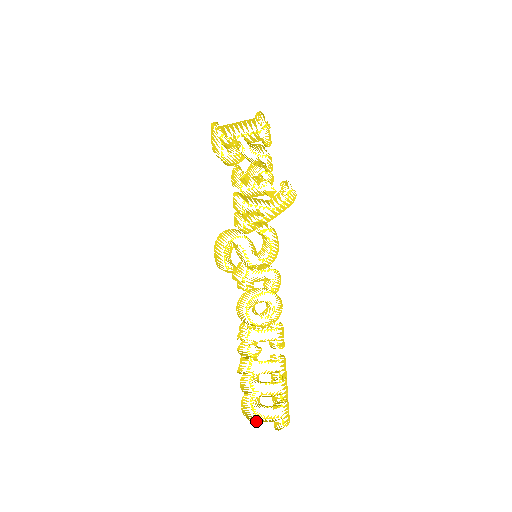
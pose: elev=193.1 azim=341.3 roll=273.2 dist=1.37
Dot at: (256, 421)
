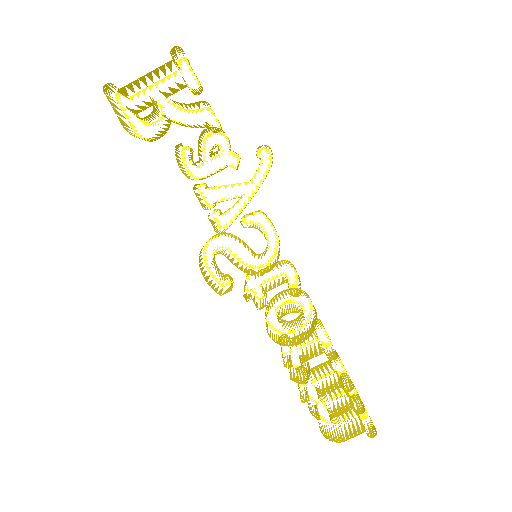
Dot at: (343, 438)
